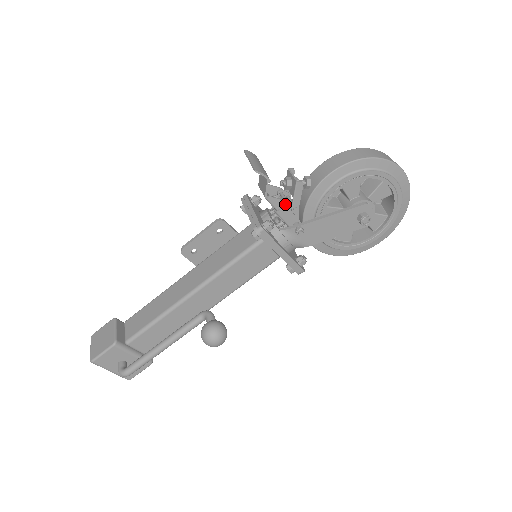
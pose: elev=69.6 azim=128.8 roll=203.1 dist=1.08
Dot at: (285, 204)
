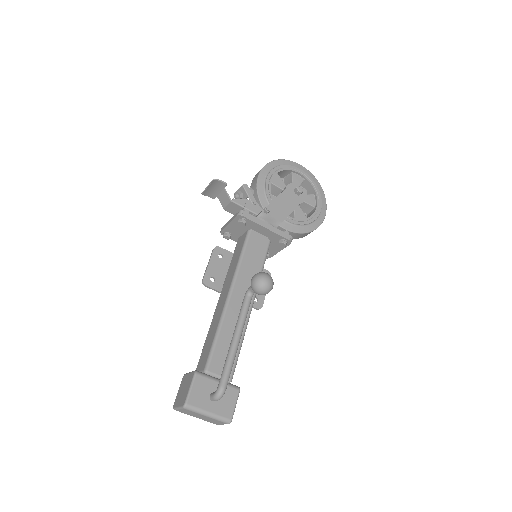
Dot at: (246, 202)
